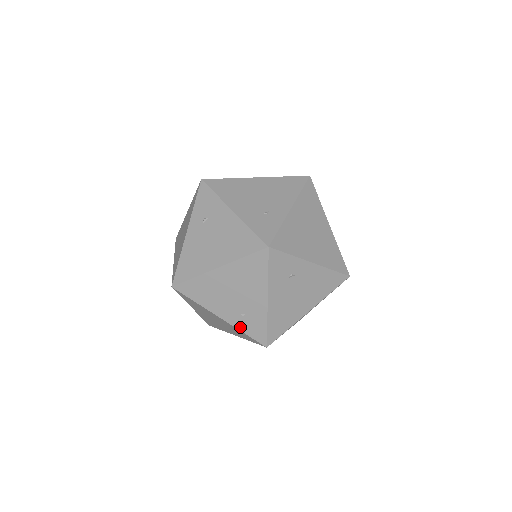
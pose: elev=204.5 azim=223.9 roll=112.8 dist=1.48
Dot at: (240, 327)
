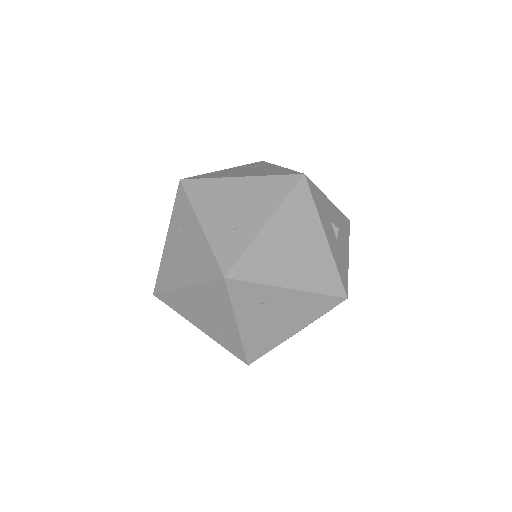
Dot at: (220, 342)
